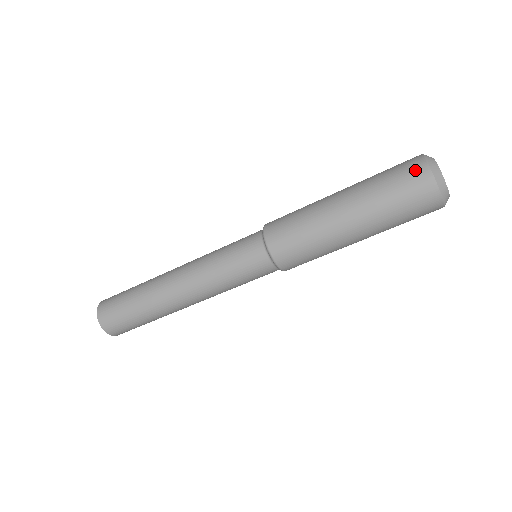
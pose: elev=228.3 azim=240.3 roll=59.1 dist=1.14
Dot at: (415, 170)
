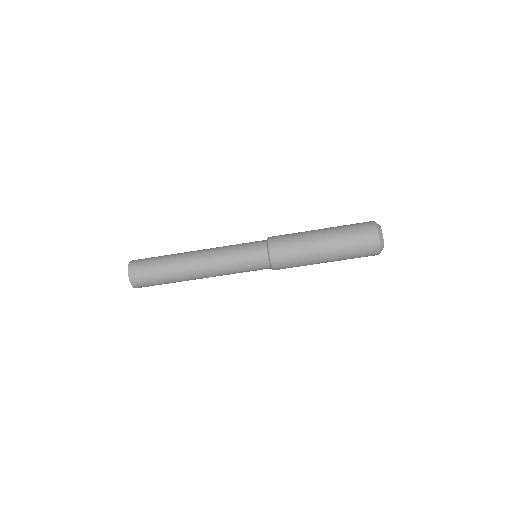
Dot at: (368, 226)
